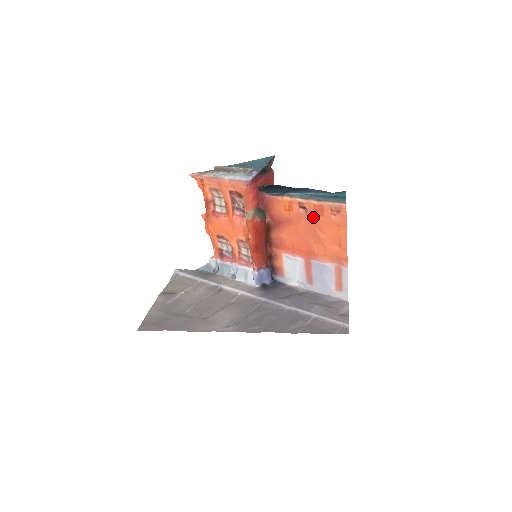
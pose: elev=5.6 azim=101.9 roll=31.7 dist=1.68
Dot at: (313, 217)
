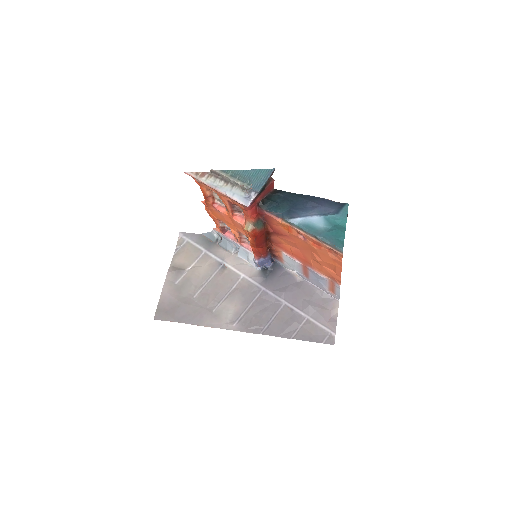
Dot at: (311, 245)
